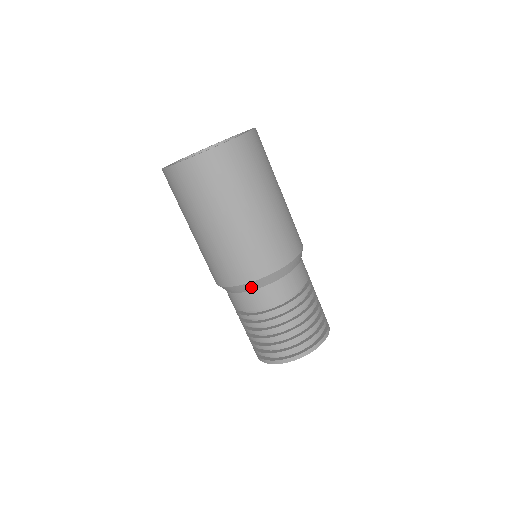
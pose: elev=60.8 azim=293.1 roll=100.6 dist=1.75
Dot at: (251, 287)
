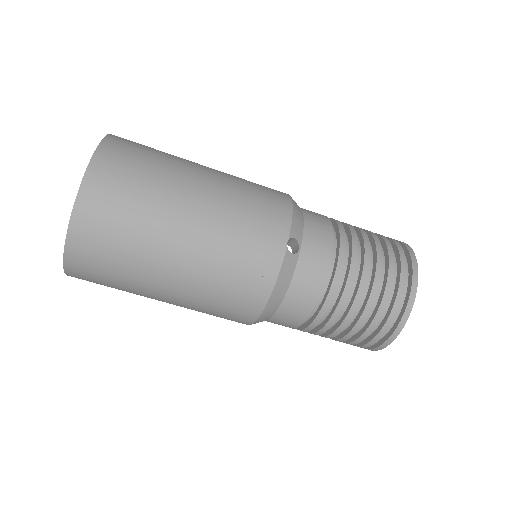
Dot at: occluded
